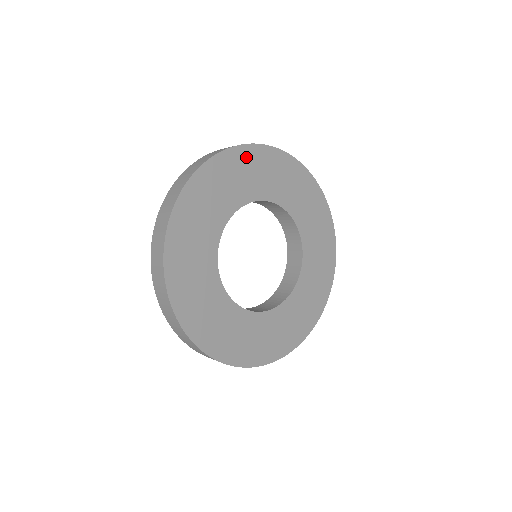
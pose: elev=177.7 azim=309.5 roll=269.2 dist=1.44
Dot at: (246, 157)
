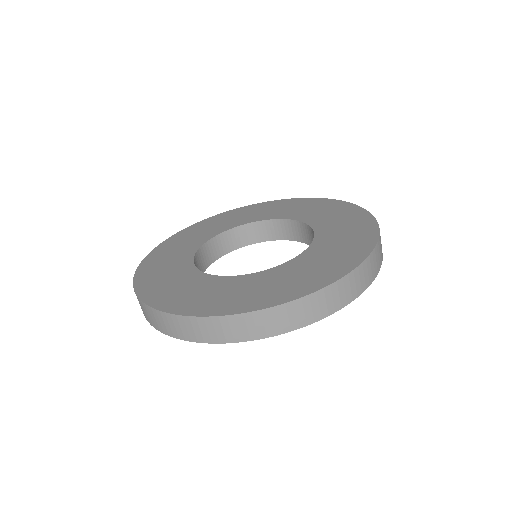
Dot at: occluded
